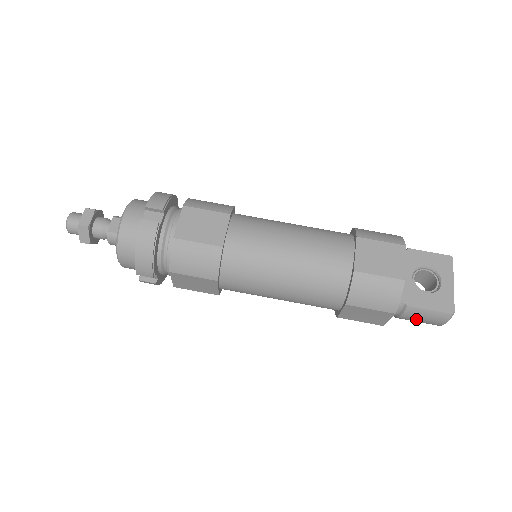
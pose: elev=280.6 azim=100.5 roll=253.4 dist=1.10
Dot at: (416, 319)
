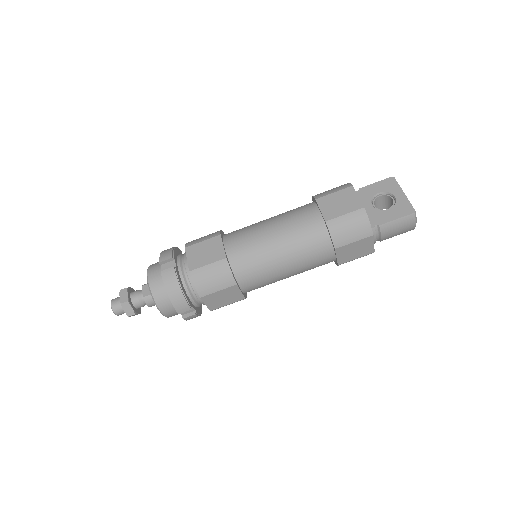
Dot at: (393, 233)
